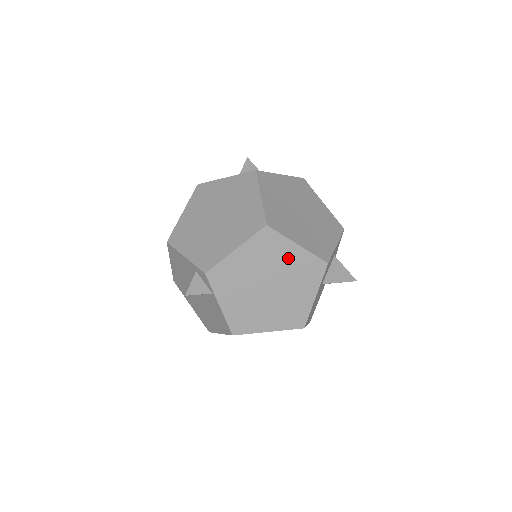
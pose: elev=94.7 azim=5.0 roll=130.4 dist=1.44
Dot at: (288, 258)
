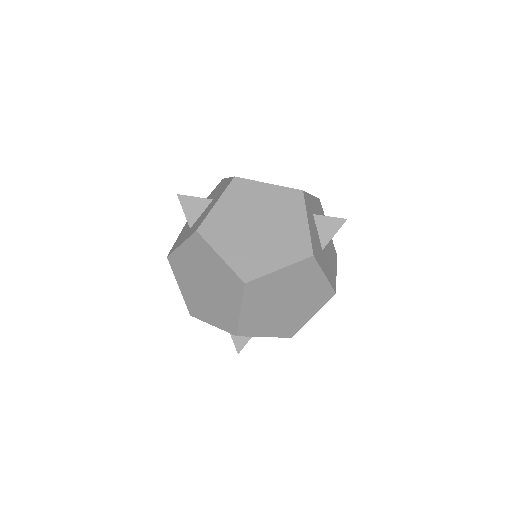
Dot at: (281, 281)
